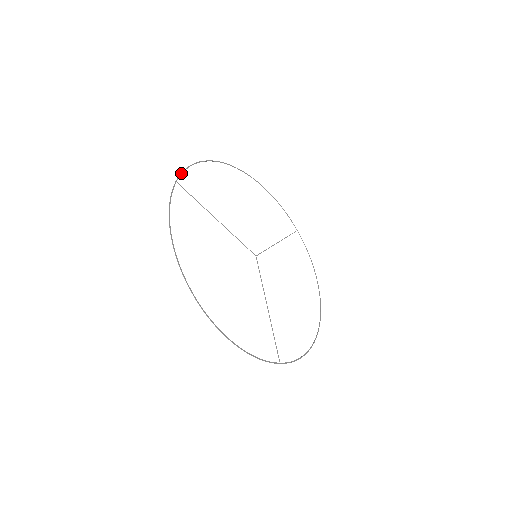
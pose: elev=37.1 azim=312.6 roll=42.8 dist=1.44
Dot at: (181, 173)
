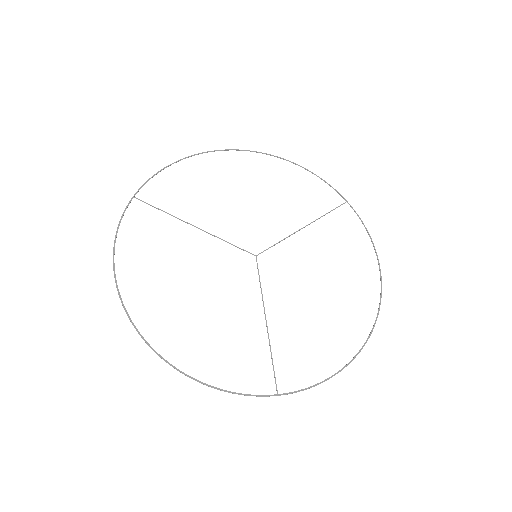
Dot at: (143, 184)
